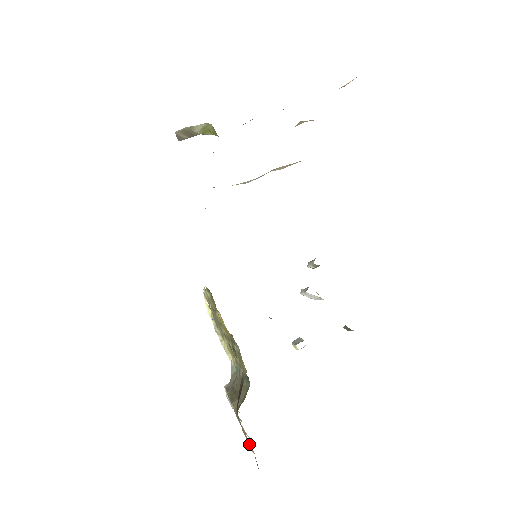
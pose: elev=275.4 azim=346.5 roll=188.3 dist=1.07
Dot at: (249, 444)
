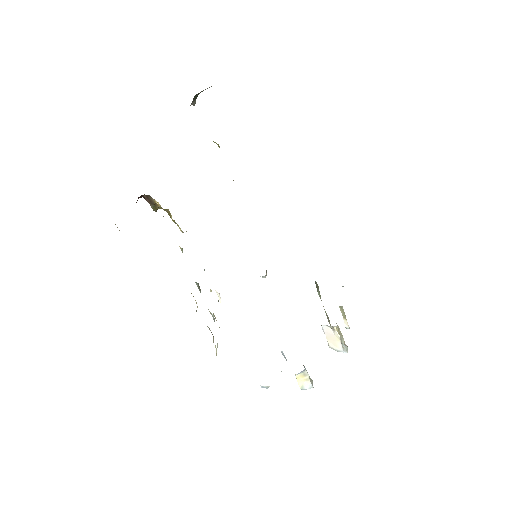
Dot at: occluded
